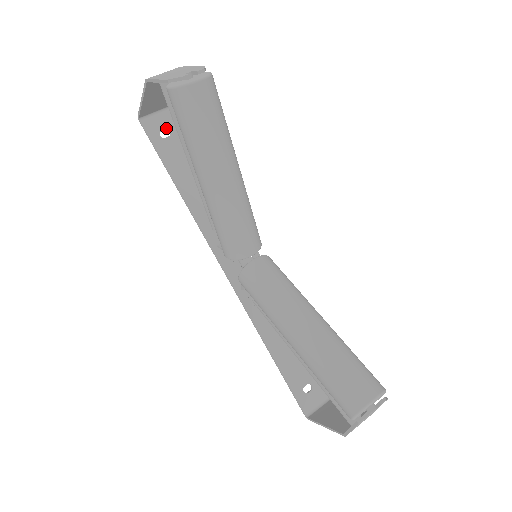
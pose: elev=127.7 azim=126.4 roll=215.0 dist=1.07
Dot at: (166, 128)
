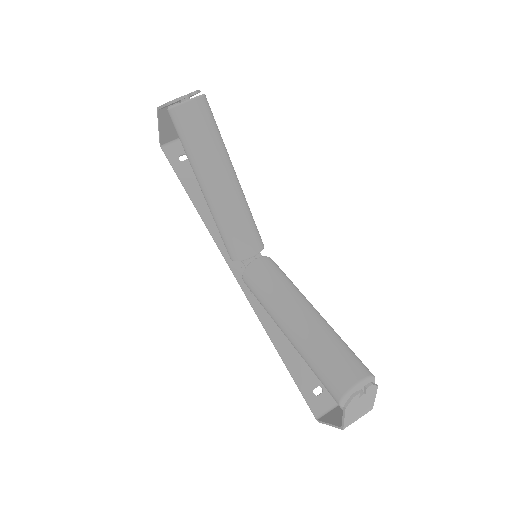
Dot at: (184, 153)
